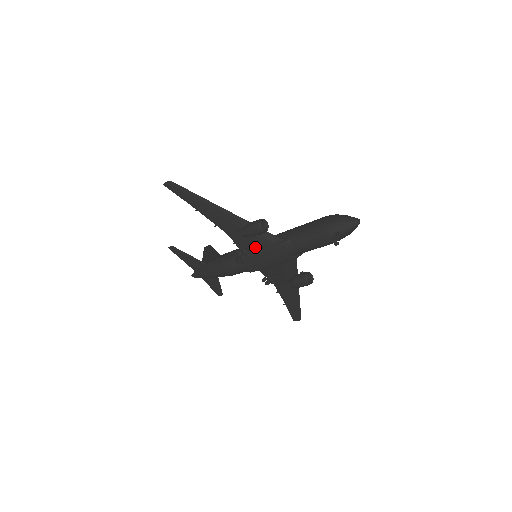
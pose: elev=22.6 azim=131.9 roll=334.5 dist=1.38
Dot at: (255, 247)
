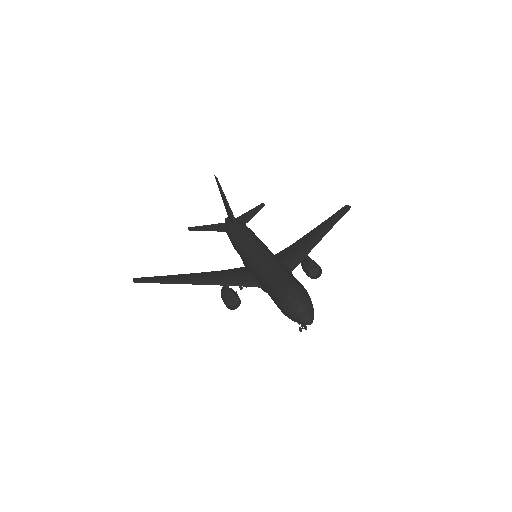
Dot at: occluded
